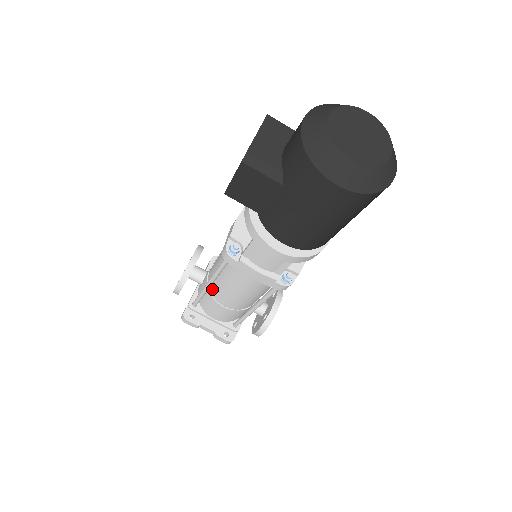
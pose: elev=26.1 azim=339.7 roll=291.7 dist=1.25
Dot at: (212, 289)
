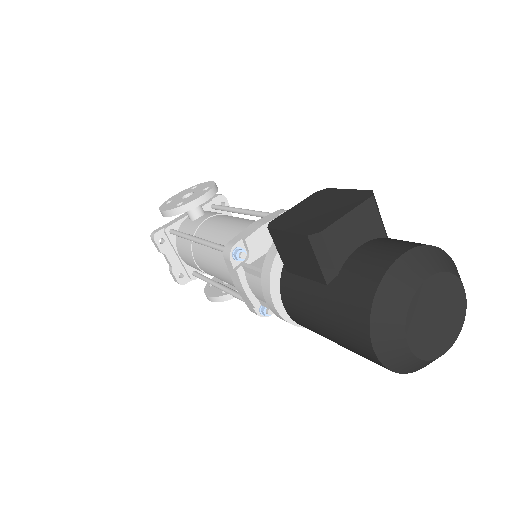
Dot at: occluded
